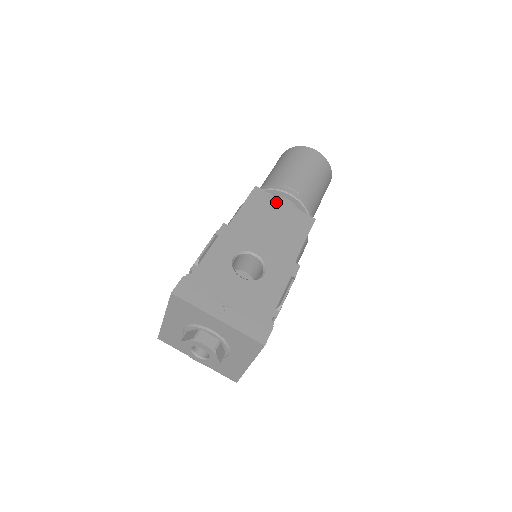
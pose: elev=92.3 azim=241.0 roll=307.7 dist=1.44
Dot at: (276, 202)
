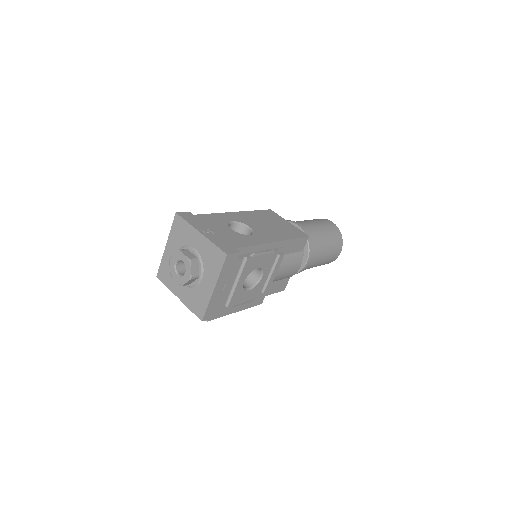
Dot at: (282, 219)
